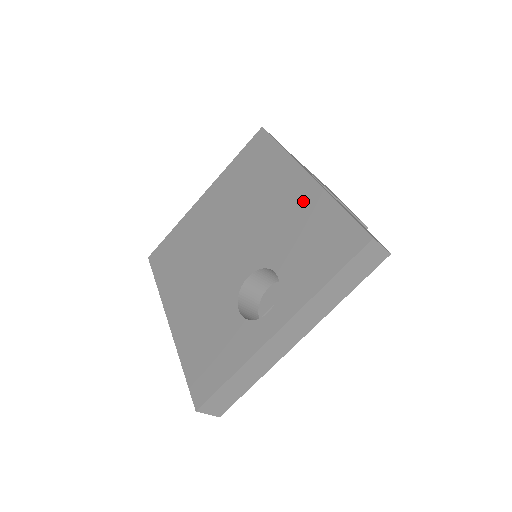
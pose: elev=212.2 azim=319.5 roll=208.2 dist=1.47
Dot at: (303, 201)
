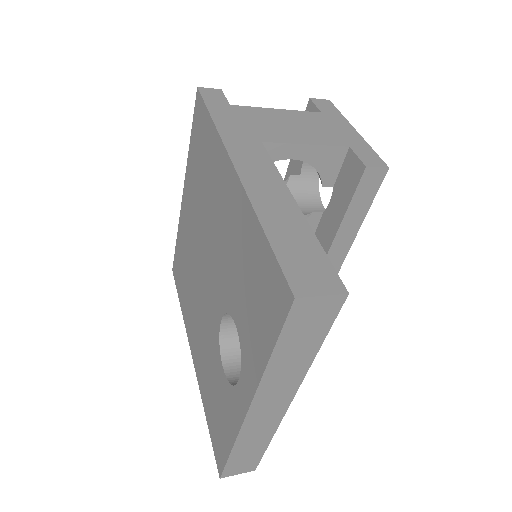
Dot at: (236, 216)
